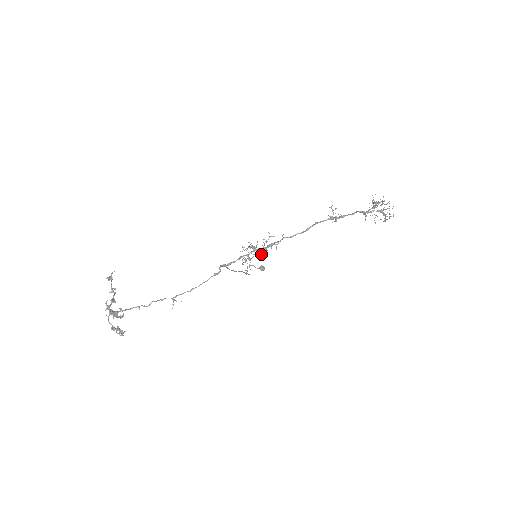
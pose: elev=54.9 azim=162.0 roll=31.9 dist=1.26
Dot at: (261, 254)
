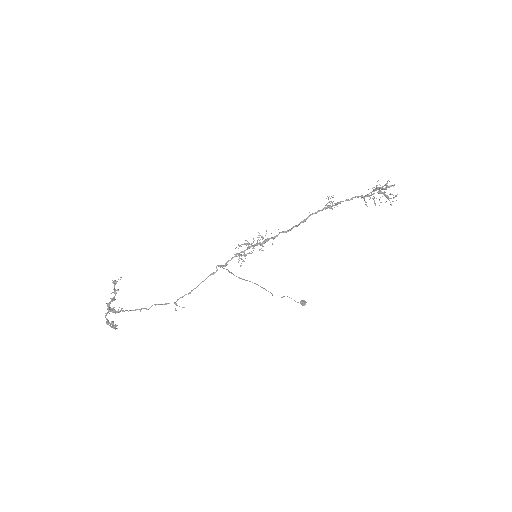
Dot at: occluded
